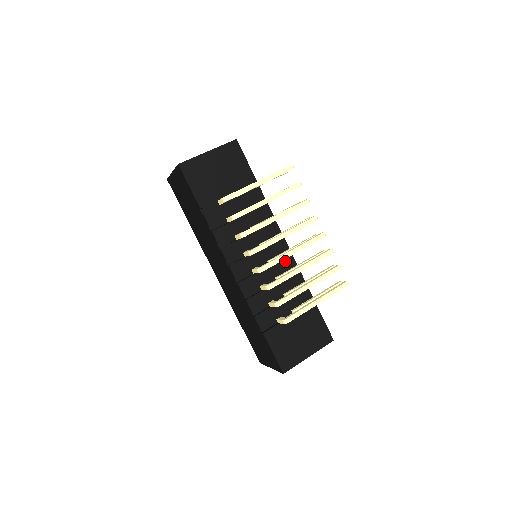
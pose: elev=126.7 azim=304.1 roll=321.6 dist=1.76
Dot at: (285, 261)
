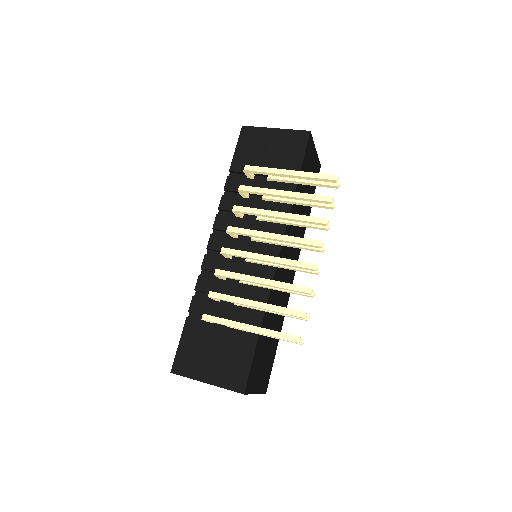
Dot at: (263, 270)
